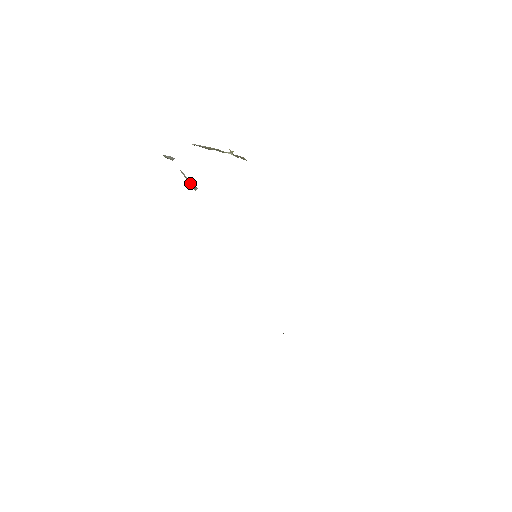
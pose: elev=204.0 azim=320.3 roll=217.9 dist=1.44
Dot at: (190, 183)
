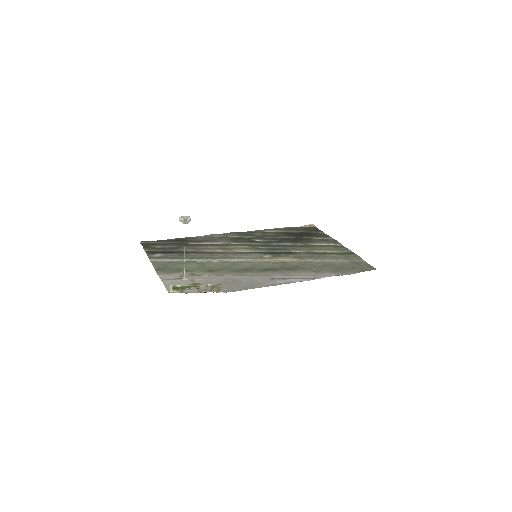
Dot at: (184, 265)
